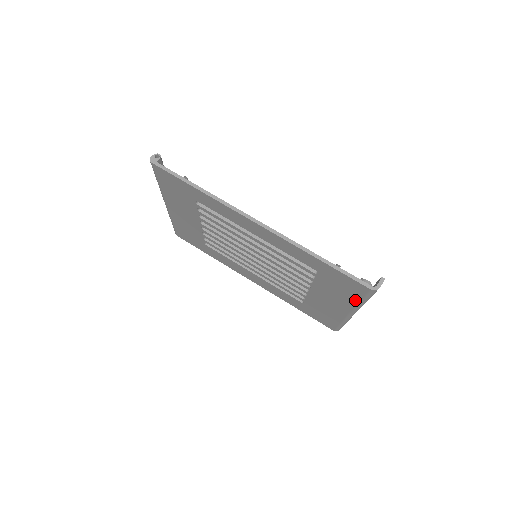
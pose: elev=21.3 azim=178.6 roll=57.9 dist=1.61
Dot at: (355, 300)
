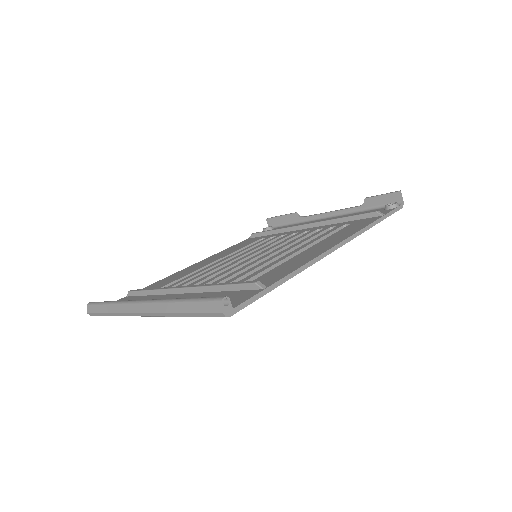
Dot at: occluded
